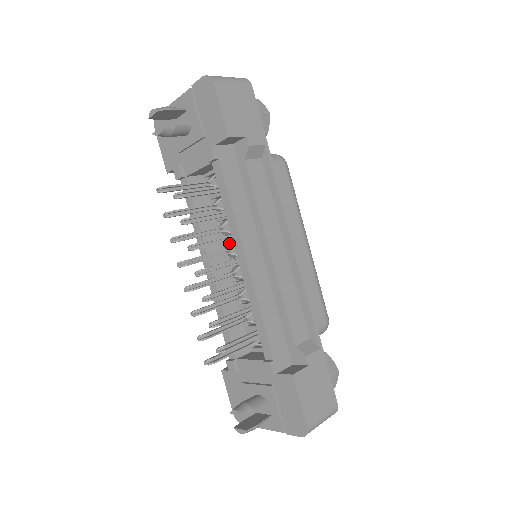
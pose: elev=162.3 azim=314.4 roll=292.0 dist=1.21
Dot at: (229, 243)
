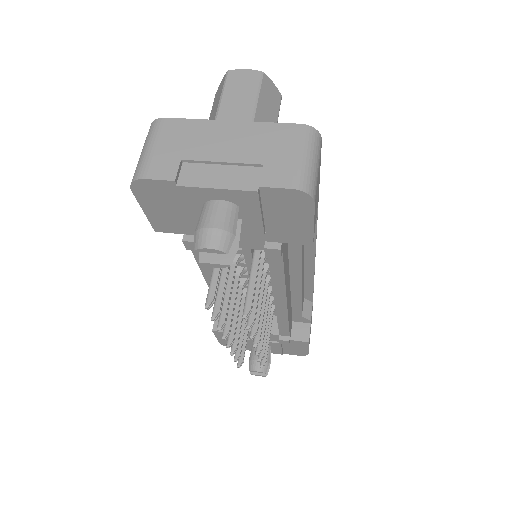
Dot at: occluded
